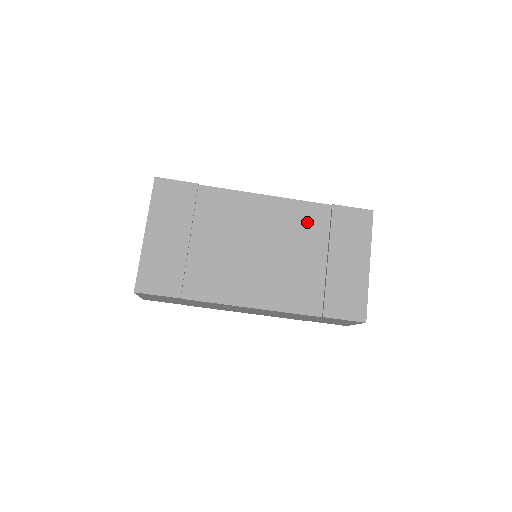
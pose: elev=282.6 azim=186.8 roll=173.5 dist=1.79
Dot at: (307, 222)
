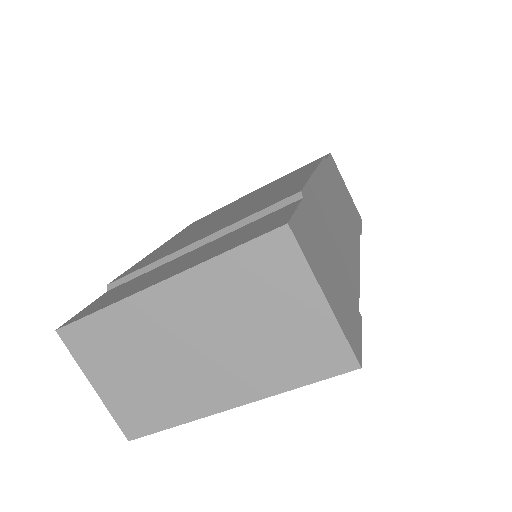
Dot at: occluded
